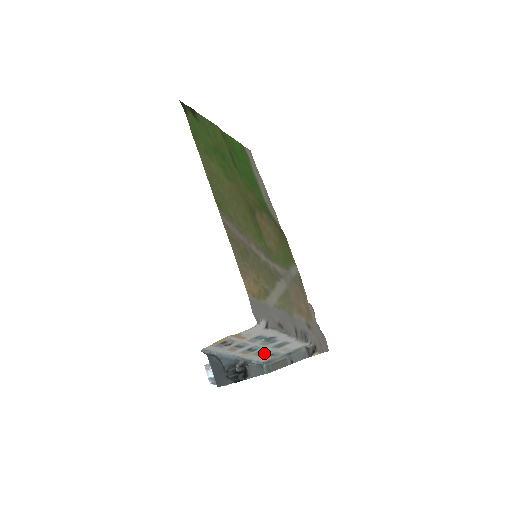
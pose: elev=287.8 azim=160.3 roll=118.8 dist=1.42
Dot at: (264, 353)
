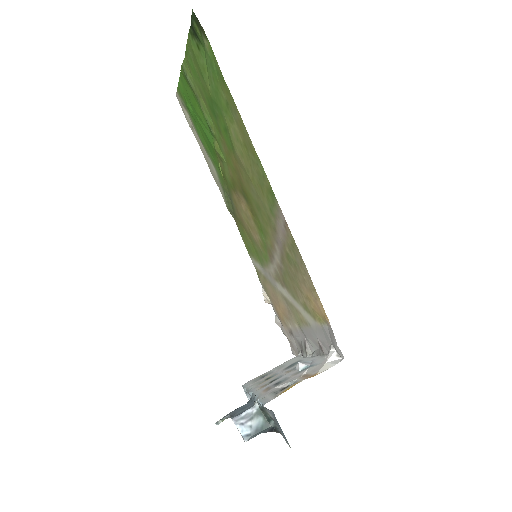
Dot at: (267, 378)
